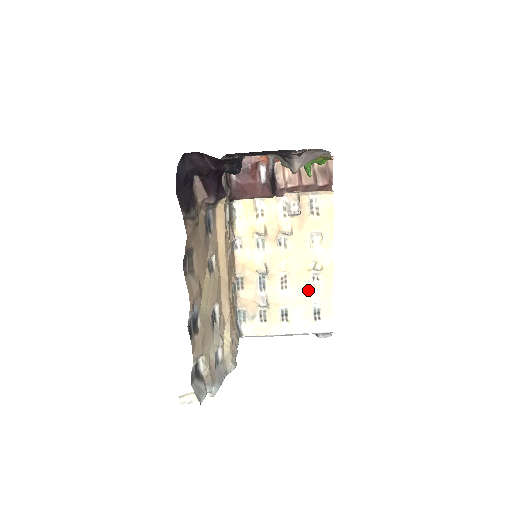
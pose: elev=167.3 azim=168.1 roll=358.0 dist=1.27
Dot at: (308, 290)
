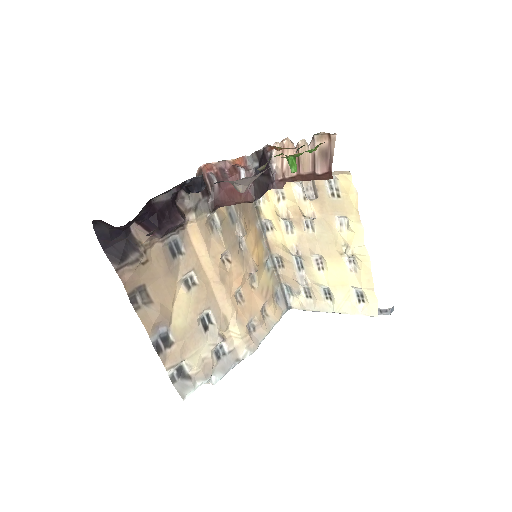
Dot at: (345, 273)
